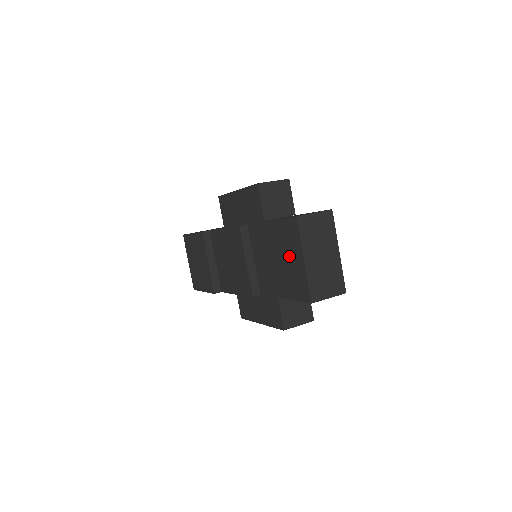
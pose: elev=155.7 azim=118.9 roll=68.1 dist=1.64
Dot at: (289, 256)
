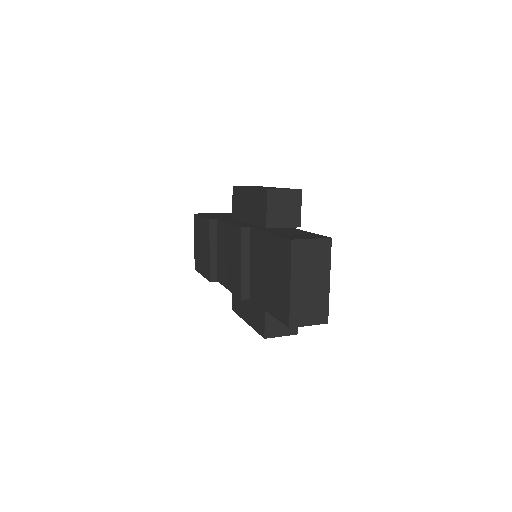
Dot at: (279, 275)
